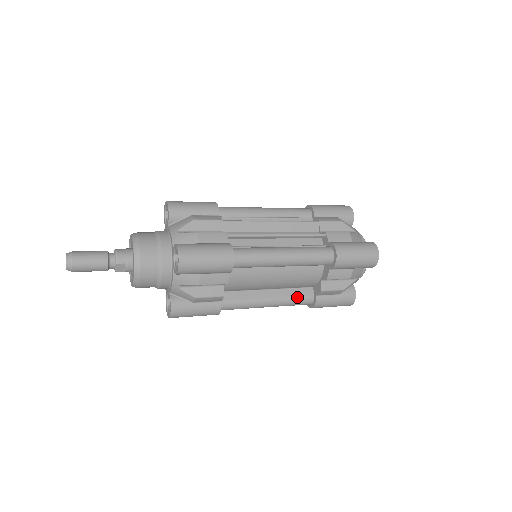
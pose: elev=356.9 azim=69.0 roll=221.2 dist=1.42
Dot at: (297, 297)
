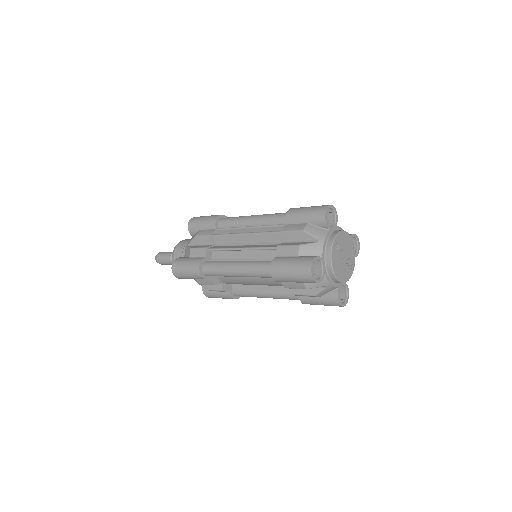
Dot at: (286, 294)
